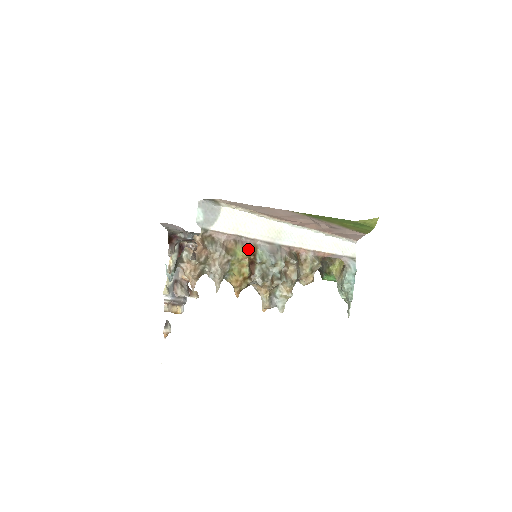
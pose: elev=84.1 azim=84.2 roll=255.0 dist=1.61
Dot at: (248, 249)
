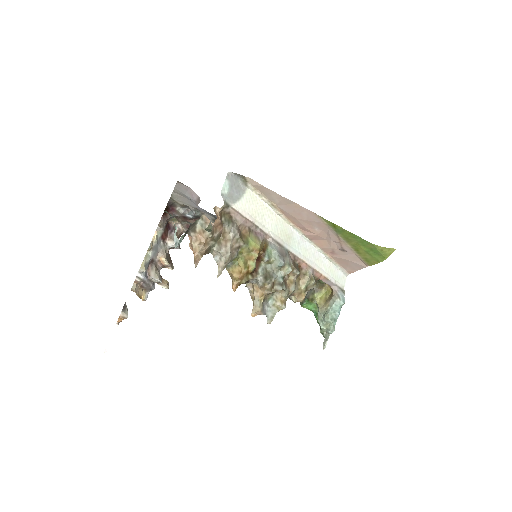
Dot at: (261, 242)
